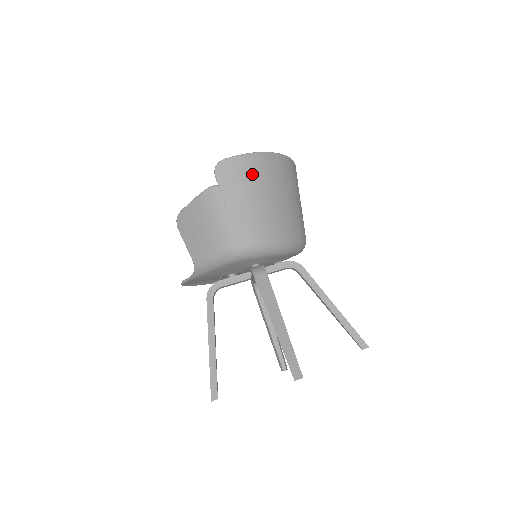
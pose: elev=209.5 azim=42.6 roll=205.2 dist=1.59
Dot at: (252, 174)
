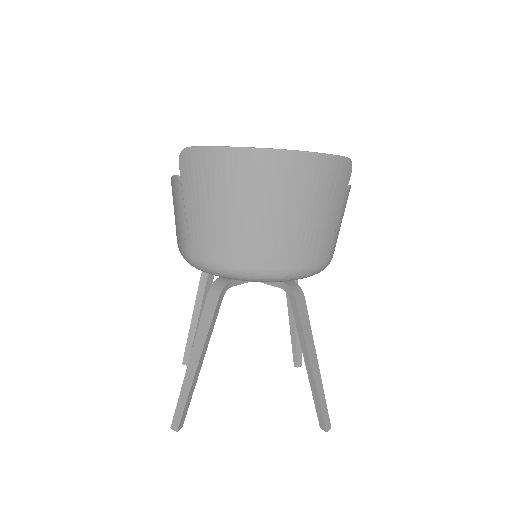
Dot at: (219, 177)
